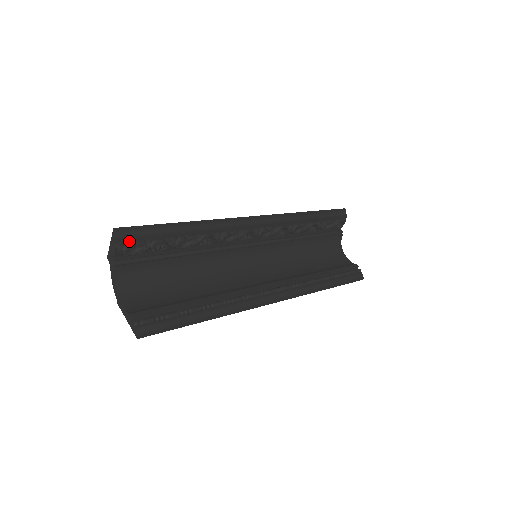
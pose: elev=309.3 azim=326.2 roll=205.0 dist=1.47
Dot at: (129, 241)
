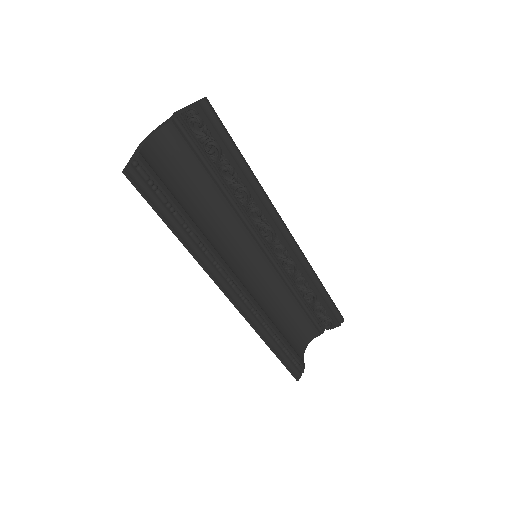
Dot at: (203, 118)
